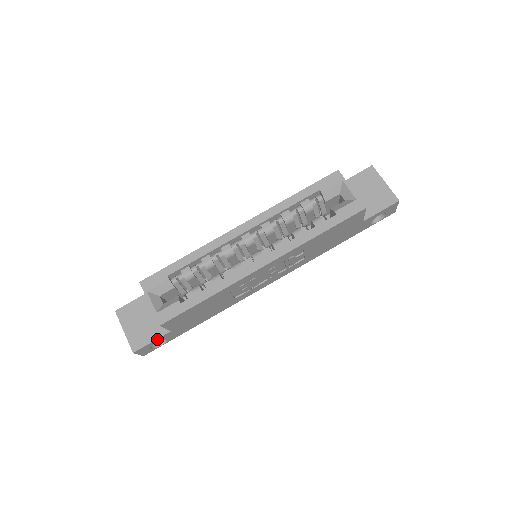
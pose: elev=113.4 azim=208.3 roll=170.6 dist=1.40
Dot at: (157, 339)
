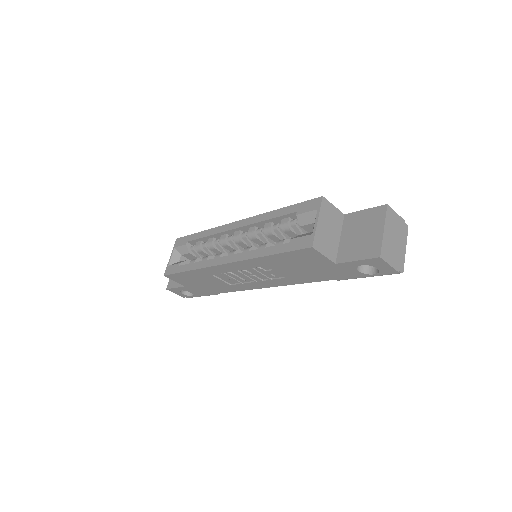
Dot at: (179, 287)
